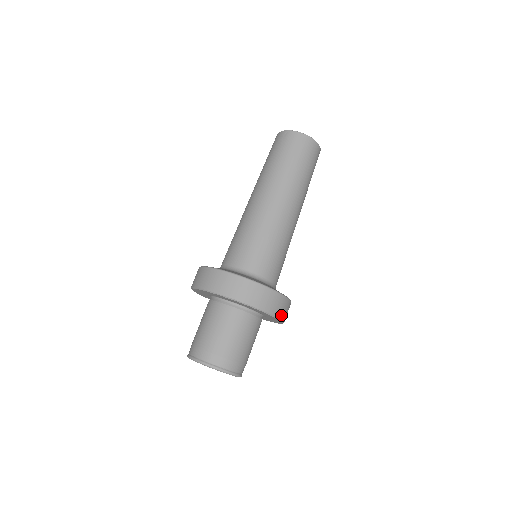
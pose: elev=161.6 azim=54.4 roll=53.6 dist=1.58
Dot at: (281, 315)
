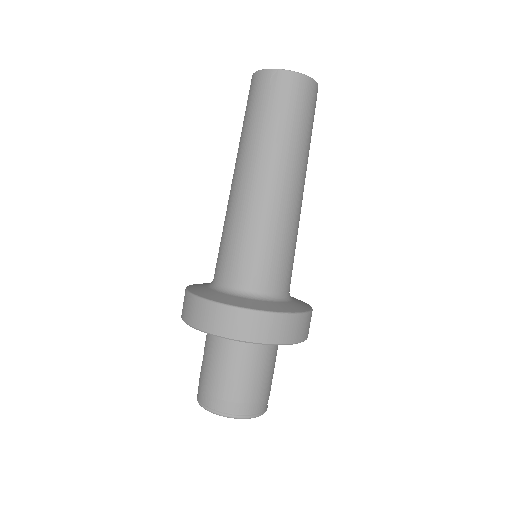
Dot at: (308, 333)
